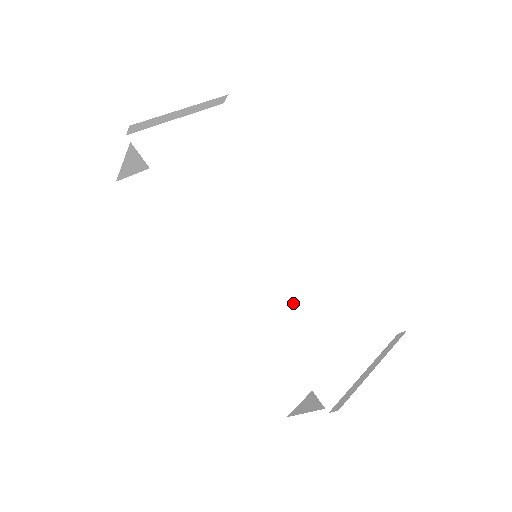
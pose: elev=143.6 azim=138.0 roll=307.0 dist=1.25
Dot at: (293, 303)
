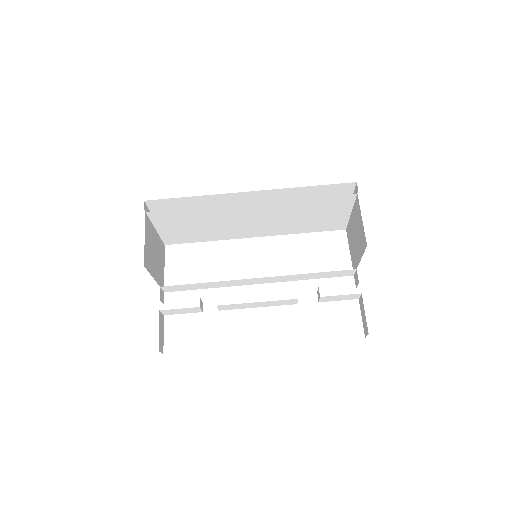
Dot at: (292, 210)
